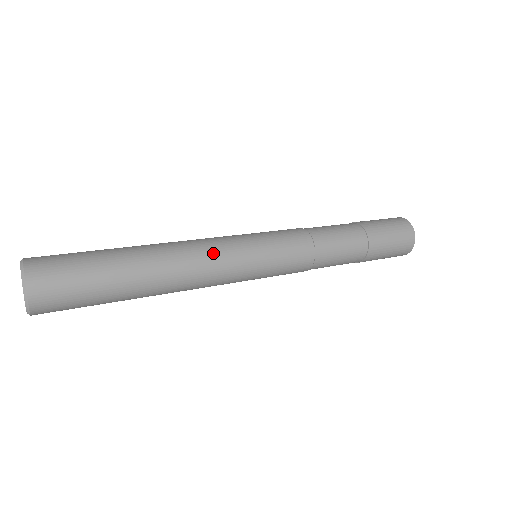
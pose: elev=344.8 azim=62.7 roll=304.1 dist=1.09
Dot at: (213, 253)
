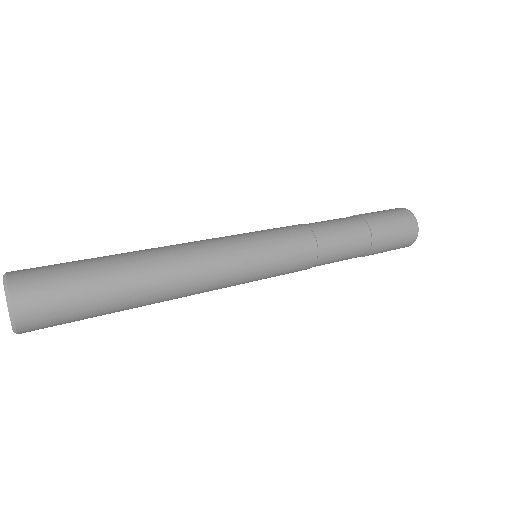
Dot at: (202, 241)
